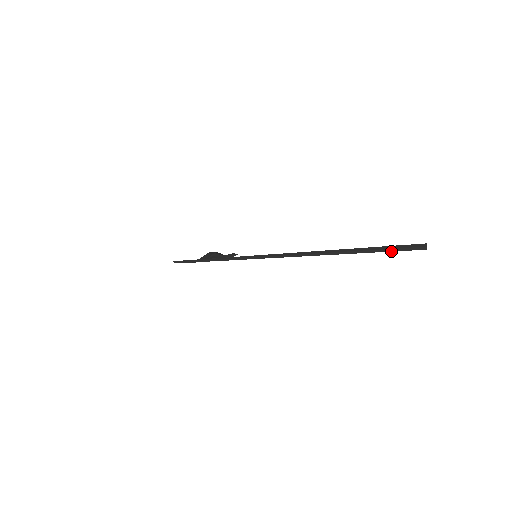
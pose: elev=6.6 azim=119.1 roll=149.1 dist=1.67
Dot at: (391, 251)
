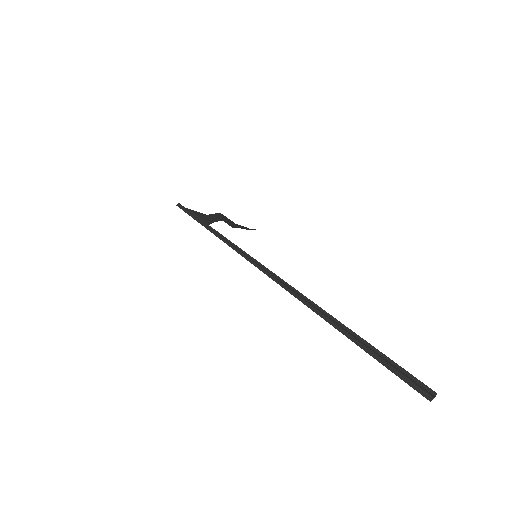
Dot at: (390, 370)
